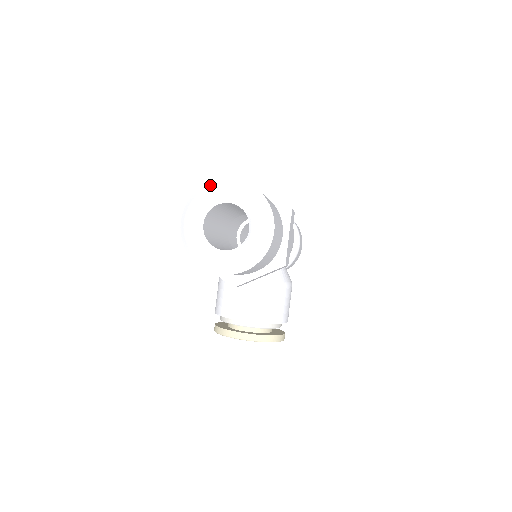
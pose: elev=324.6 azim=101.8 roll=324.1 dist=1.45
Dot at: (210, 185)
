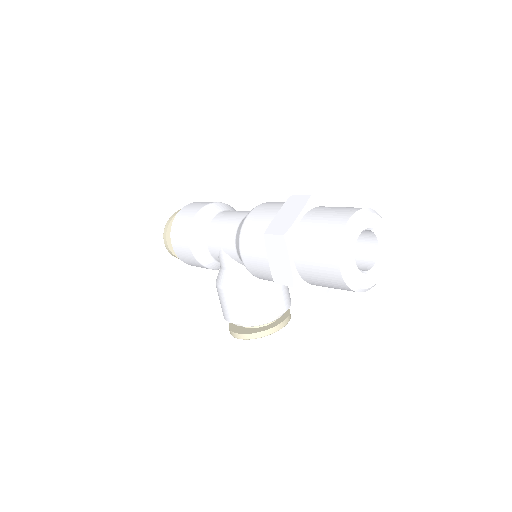
Dot at: (352, 223)
